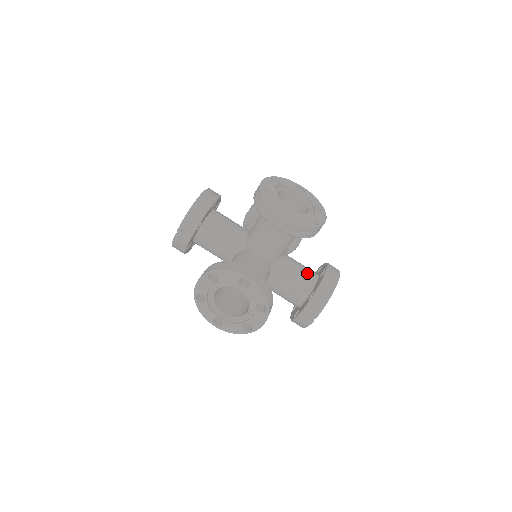
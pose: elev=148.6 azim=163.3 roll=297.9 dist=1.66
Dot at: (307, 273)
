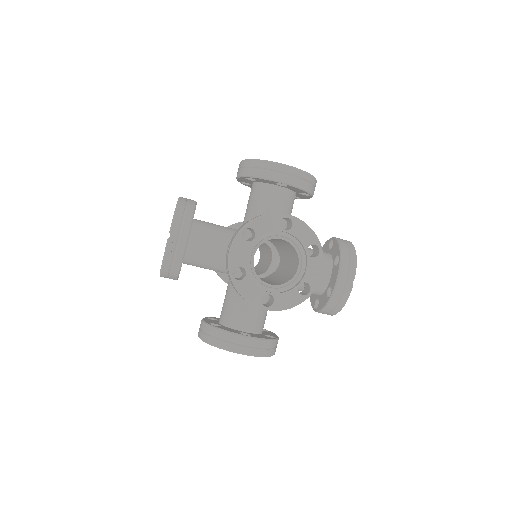
Dot at: occluded
